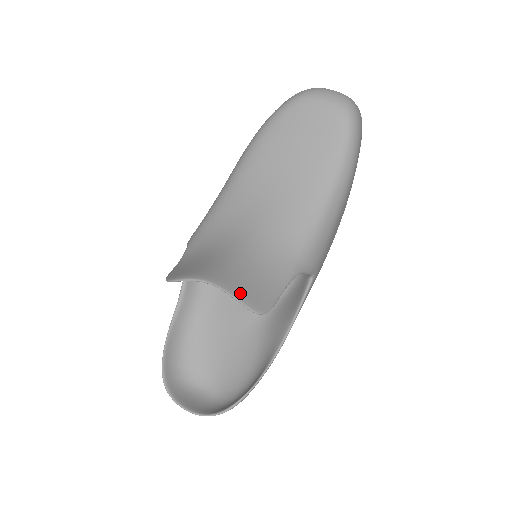
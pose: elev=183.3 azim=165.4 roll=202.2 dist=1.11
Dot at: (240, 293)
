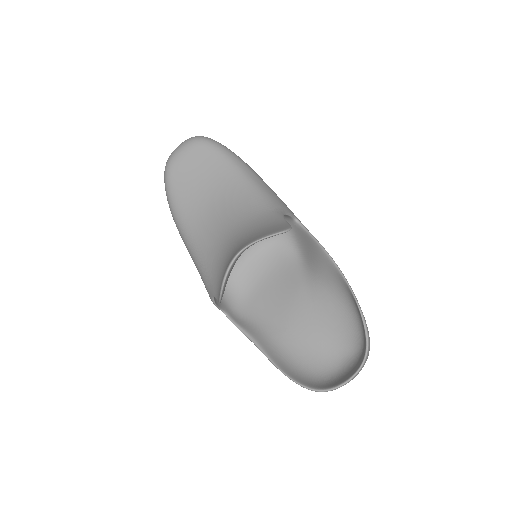
Dot at: (263, 236)
